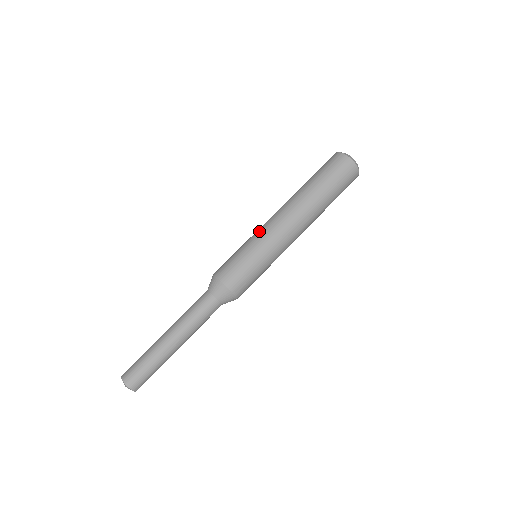
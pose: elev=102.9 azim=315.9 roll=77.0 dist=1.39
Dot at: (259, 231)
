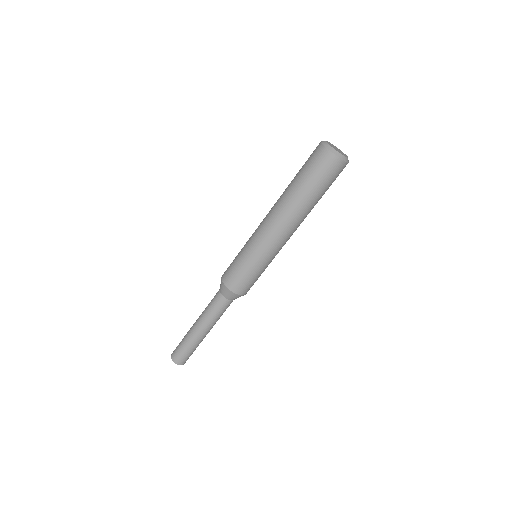
Dot at: (252, 236)
